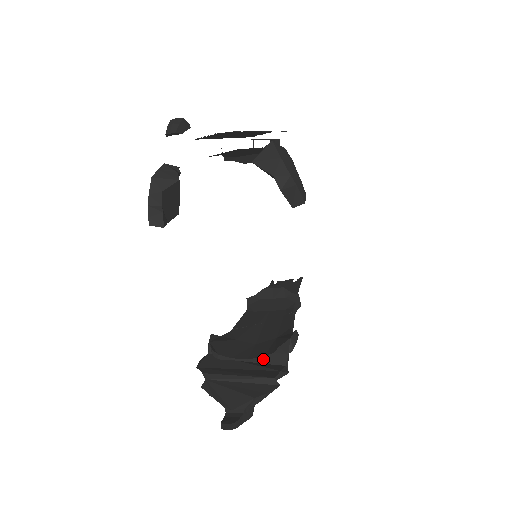
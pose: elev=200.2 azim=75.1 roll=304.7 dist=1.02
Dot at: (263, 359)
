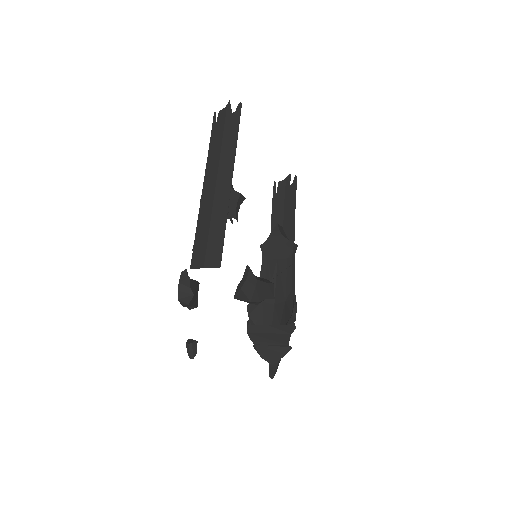
Dot at: (280, 325)
